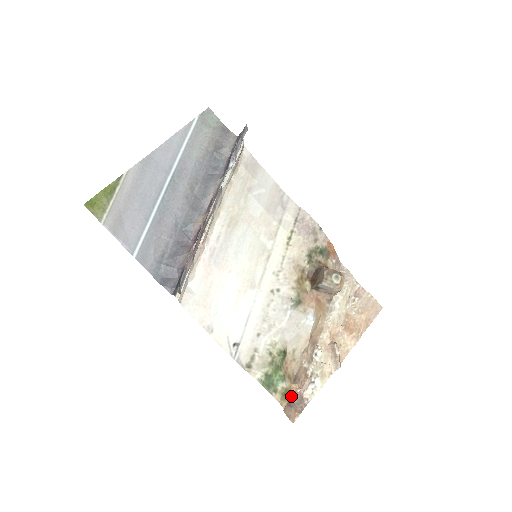
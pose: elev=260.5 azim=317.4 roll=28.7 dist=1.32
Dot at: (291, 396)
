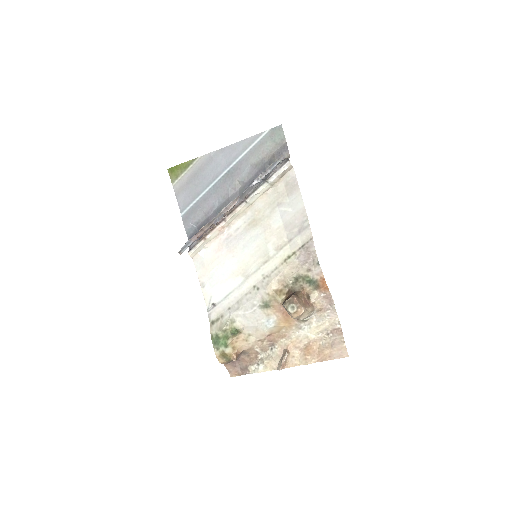
Dot at: (230, 360)
